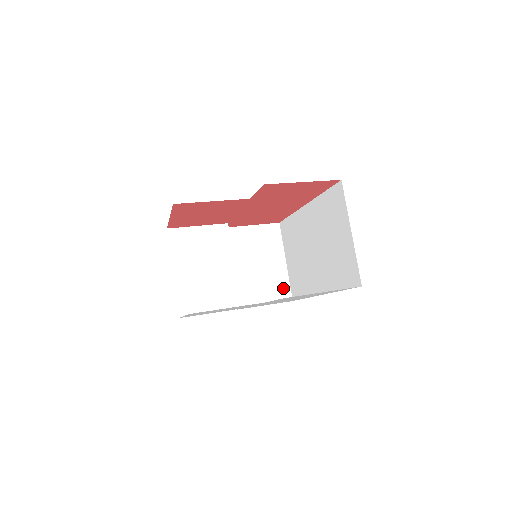
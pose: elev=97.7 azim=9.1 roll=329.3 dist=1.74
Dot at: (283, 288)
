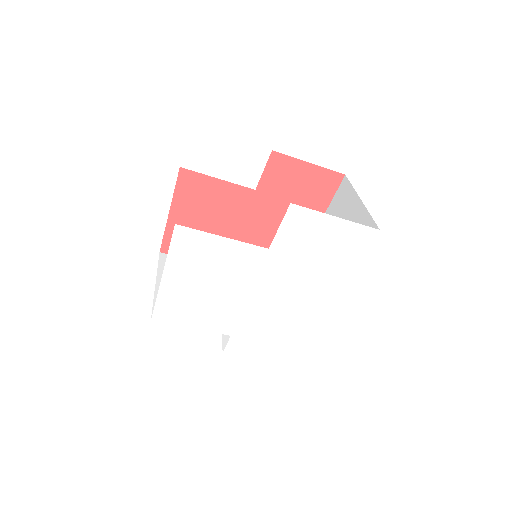
Dot at: occluded
